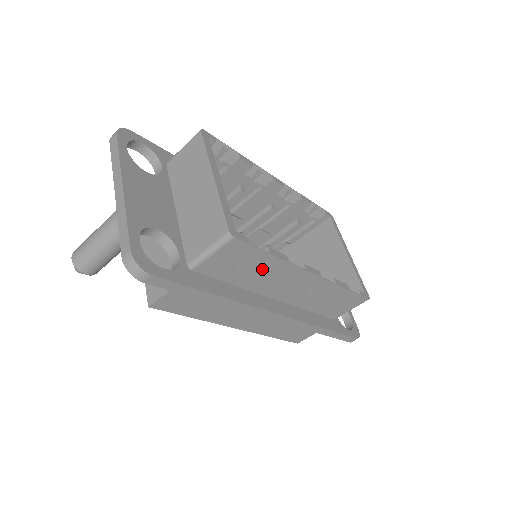
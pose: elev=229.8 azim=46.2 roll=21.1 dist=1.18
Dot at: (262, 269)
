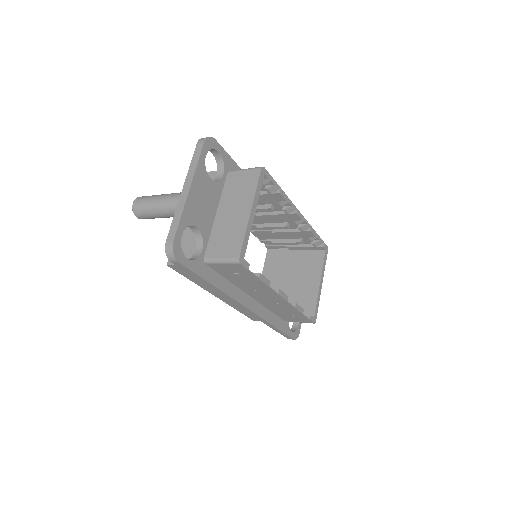
Dot at: (250, 282)
